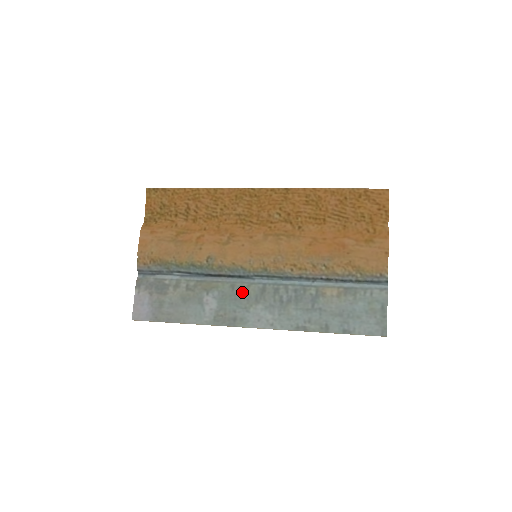
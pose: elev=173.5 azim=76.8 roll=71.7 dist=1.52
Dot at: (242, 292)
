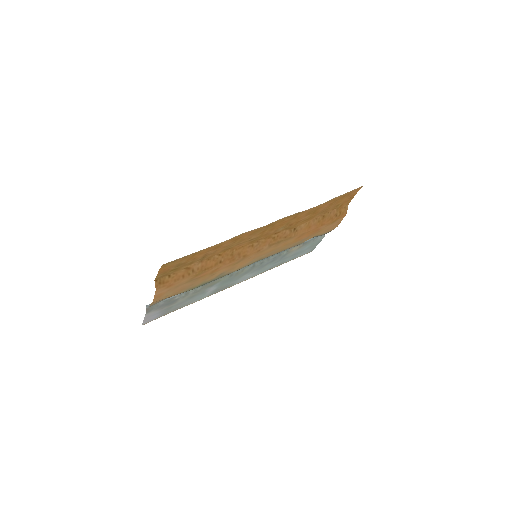
Dot at: (238, 275)
